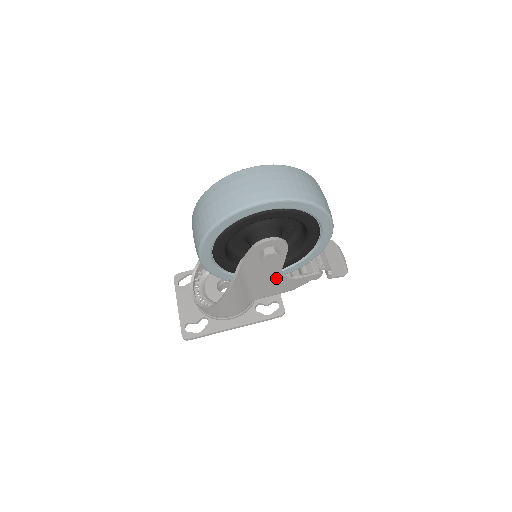
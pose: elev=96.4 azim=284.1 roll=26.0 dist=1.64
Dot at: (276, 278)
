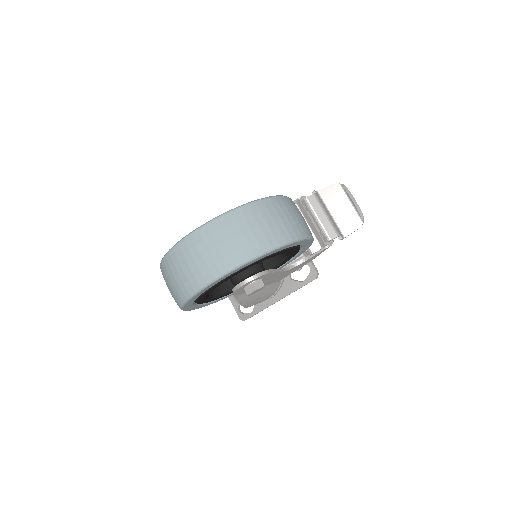
Dot at: occluded
